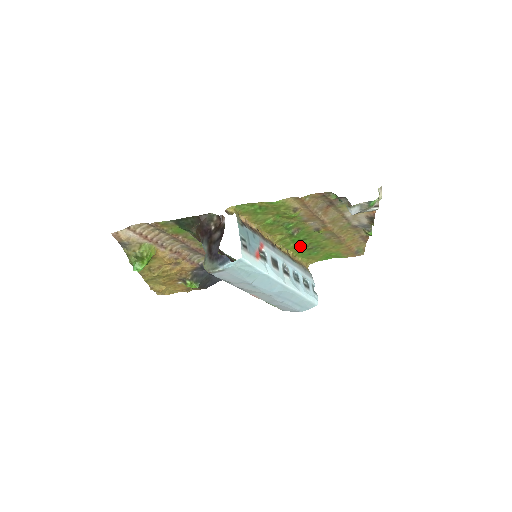
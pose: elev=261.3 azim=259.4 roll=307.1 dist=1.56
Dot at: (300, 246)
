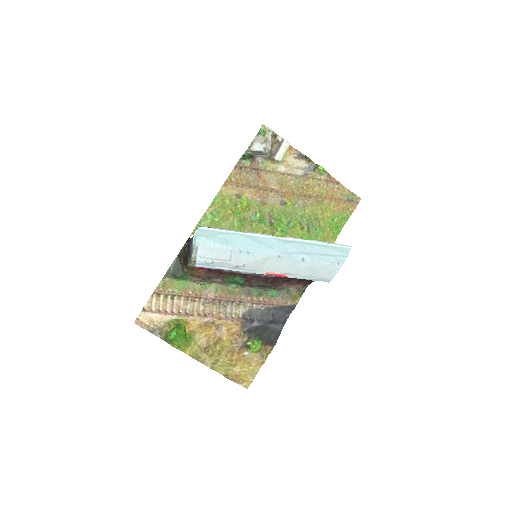
Dot at: (297, 233)
